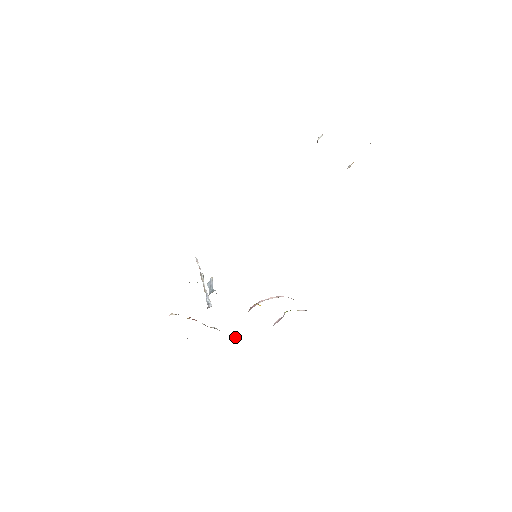
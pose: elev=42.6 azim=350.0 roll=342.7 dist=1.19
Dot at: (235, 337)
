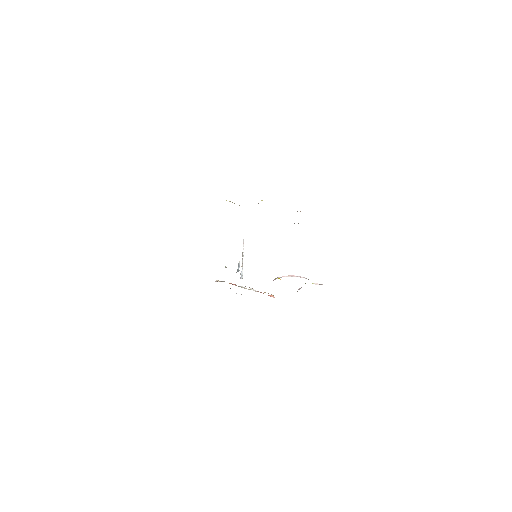
Dot at: (271, 295)
